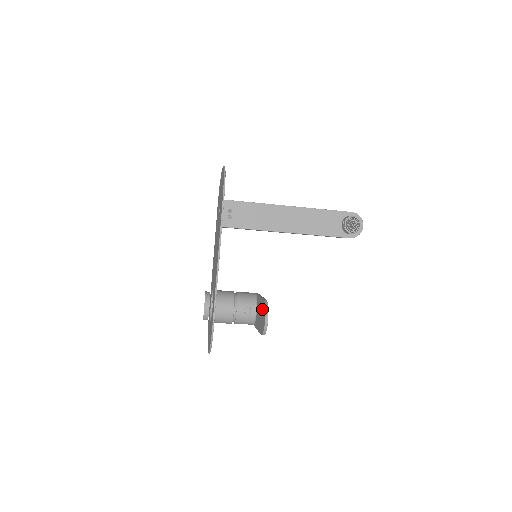
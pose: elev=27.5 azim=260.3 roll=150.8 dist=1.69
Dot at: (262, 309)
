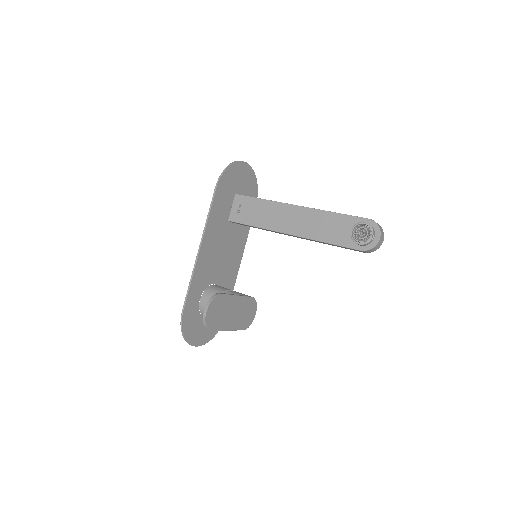
Dot at: (218, 303)
